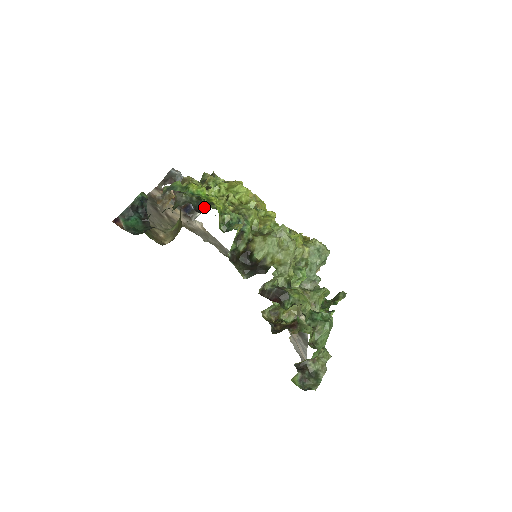
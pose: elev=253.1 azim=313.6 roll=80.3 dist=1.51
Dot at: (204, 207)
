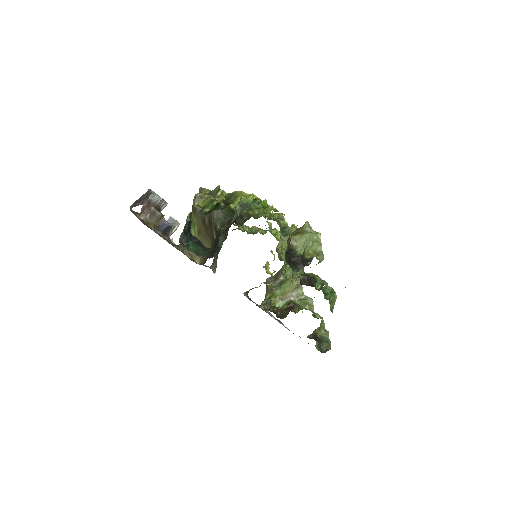
Dot at: (240, 219)
